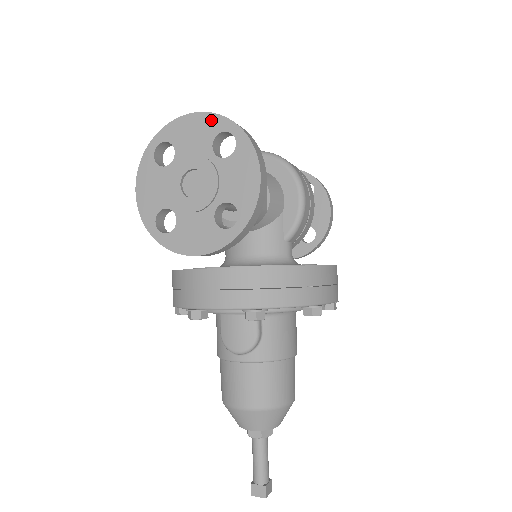
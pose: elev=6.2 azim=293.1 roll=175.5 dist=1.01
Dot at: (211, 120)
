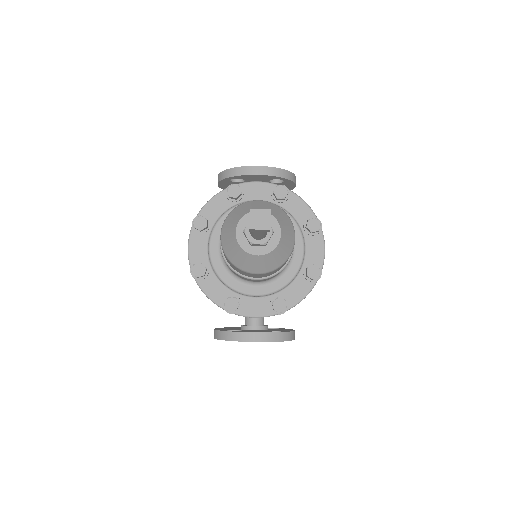
Dot at: occluded
